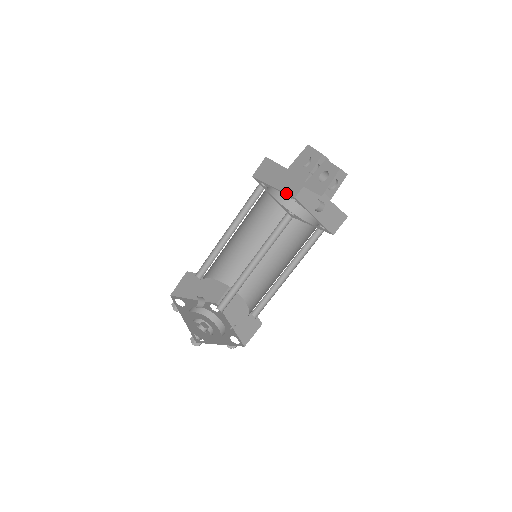
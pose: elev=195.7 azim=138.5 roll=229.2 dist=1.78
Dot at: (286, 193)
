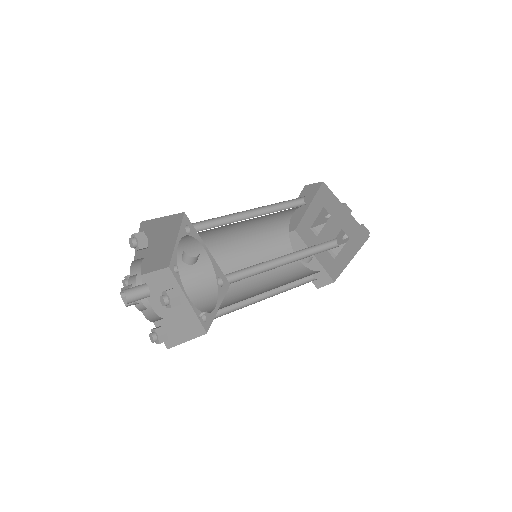
Dot at: occluded
